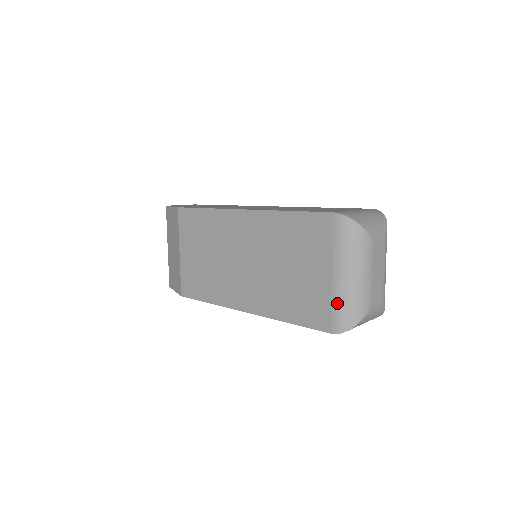
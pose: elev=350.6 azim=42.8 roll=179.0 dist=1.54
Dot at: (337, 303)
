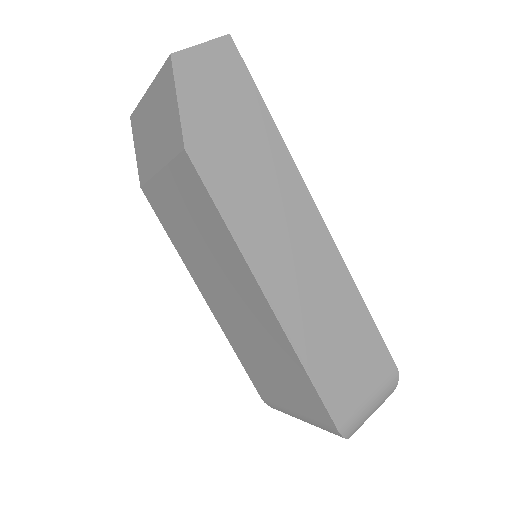
Dot at: (281, 410)
